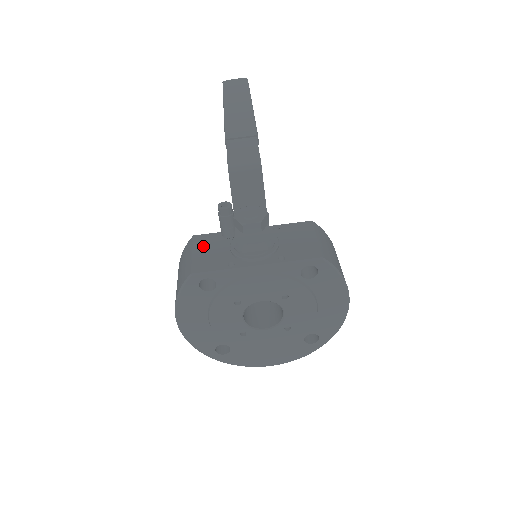
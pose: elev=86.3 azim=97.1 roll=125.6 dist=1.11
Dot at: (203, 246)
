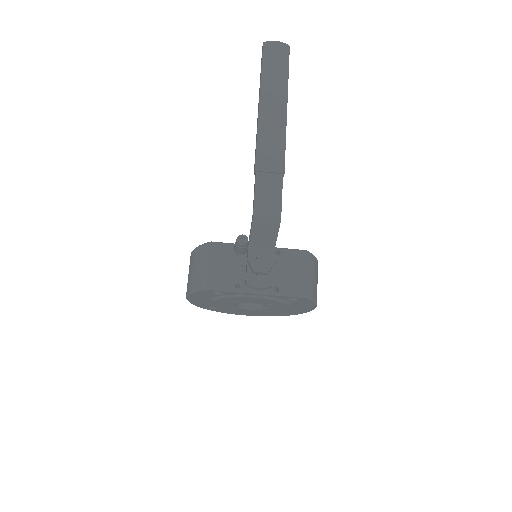
Dot at: (218, 258)
